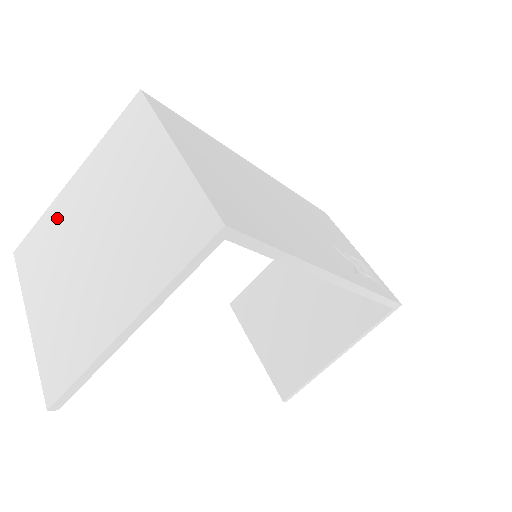
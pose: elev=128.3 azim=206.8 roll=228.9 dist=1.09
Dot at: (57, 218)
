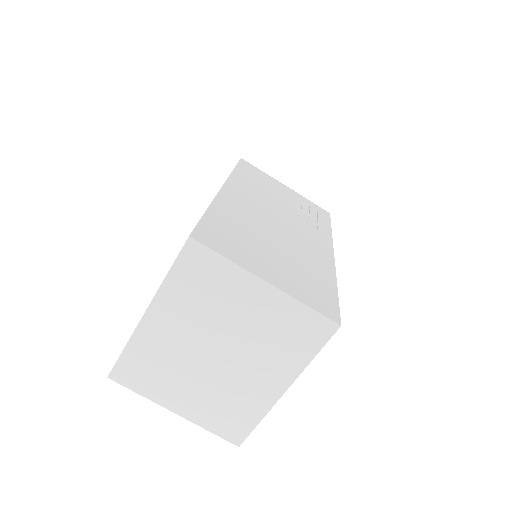
Dot at: (151, 345)
